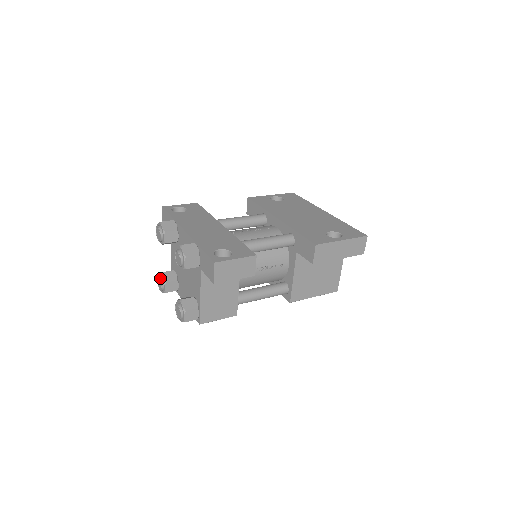
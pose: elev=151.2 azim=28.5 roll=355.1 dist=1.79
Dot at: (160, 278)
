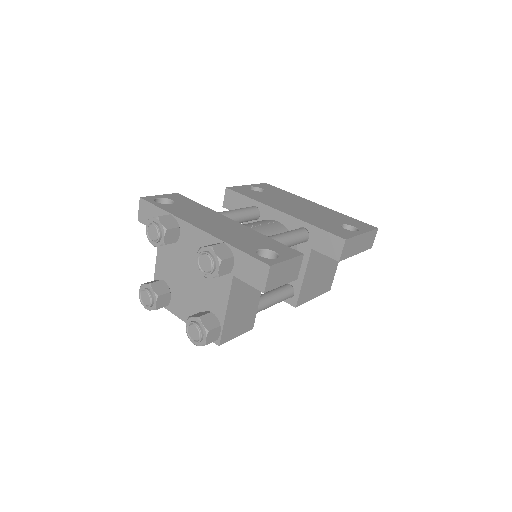
Dot at: (148, 291)
